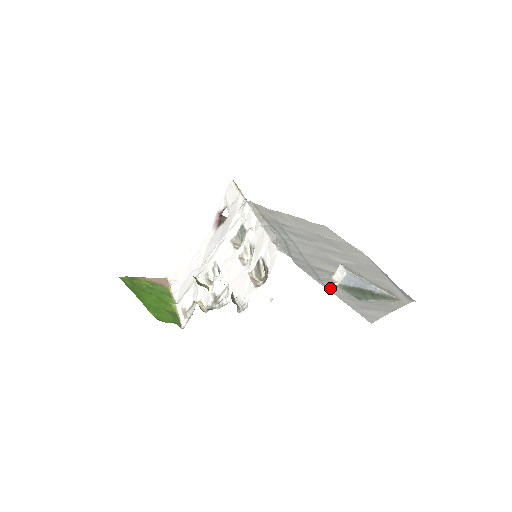
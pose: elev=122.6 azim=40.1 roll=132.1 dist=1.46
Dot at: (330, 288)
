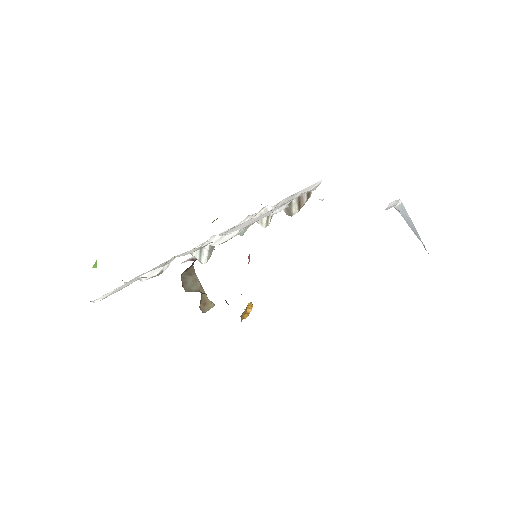
Dot at: occluded
